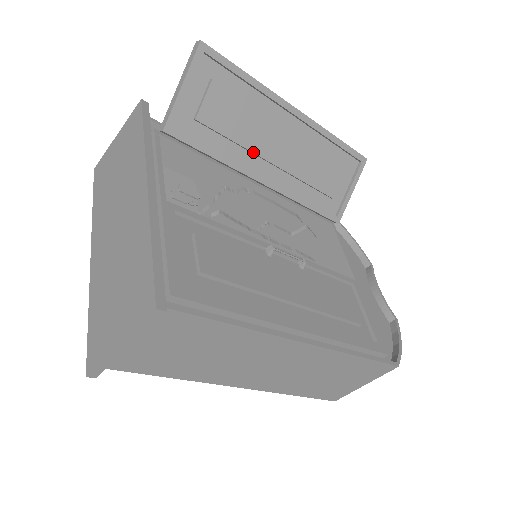
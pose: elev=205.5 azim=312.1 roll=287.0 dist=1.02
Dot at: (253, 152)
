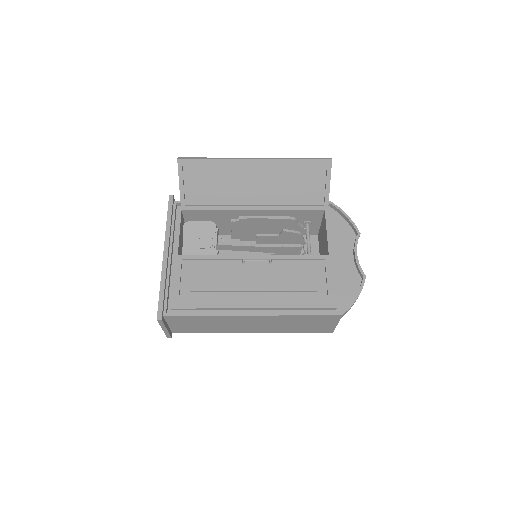
Dot at: (237, 196)
